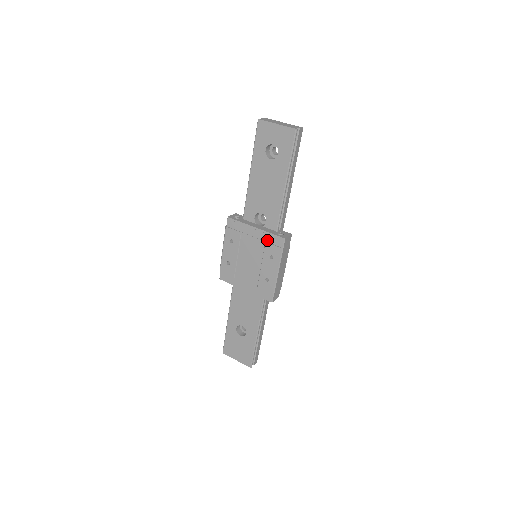
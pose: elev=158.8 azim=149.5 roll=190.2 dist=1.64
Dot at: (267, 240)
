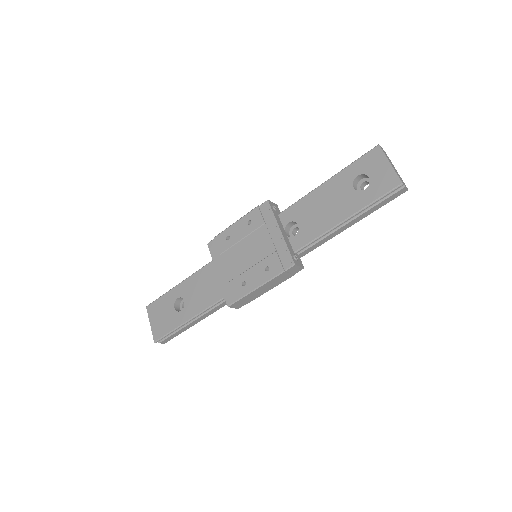
Dot at: (279, 251)
